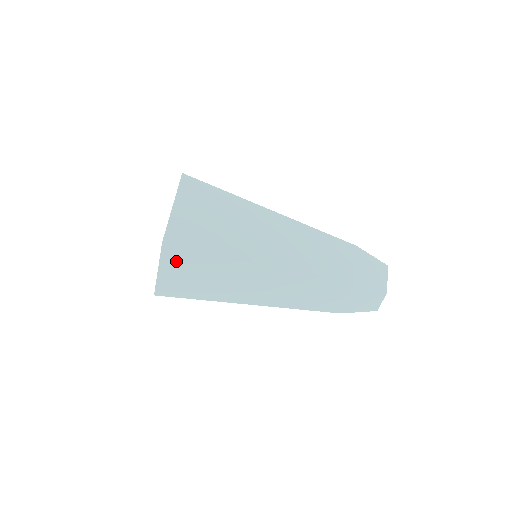
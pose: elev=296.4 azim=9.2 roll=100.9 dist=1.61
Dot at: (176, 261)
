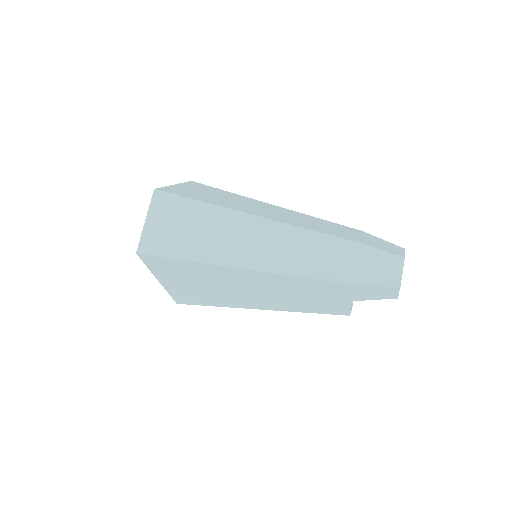
Dot at: (164, 210)
